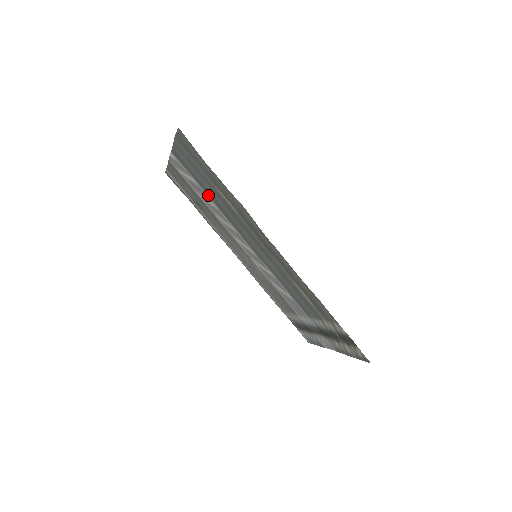
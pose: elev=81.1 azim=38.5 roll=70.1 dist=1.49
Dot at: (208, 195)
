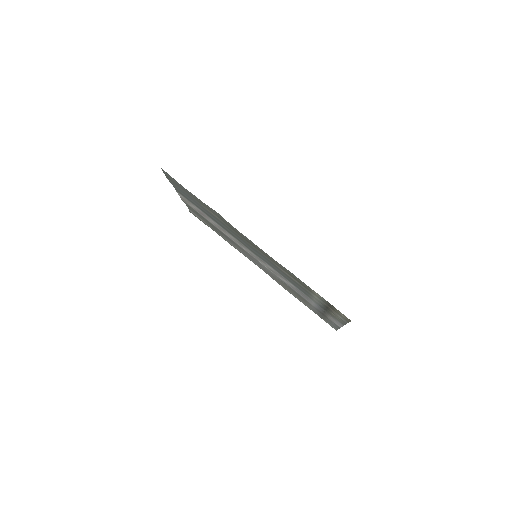
Dot at: (208, 216)
